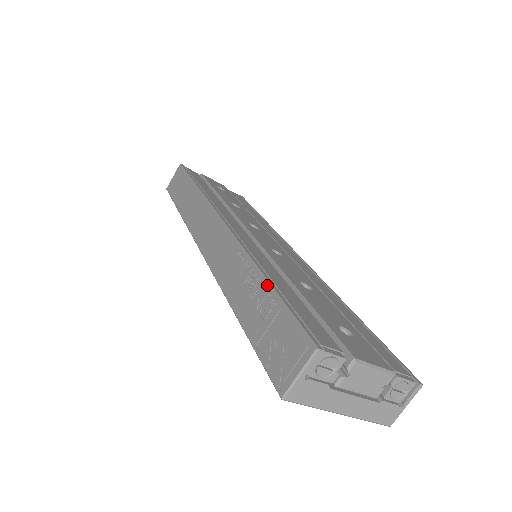
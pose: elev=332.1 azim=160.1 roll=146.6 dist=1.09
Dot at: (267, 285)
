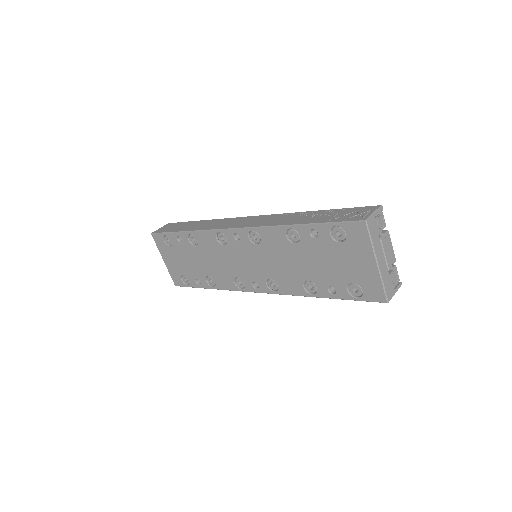
Dot at: (323, 210)
